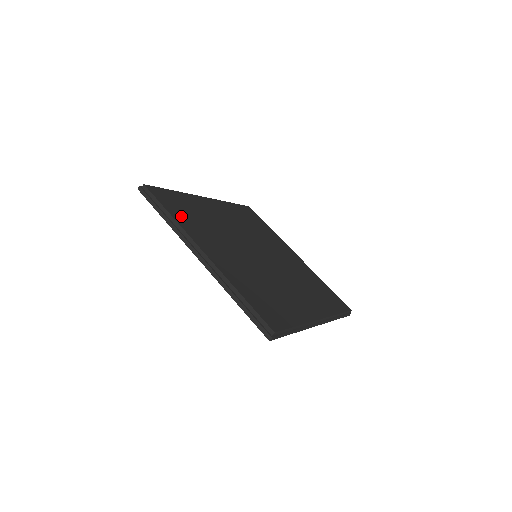
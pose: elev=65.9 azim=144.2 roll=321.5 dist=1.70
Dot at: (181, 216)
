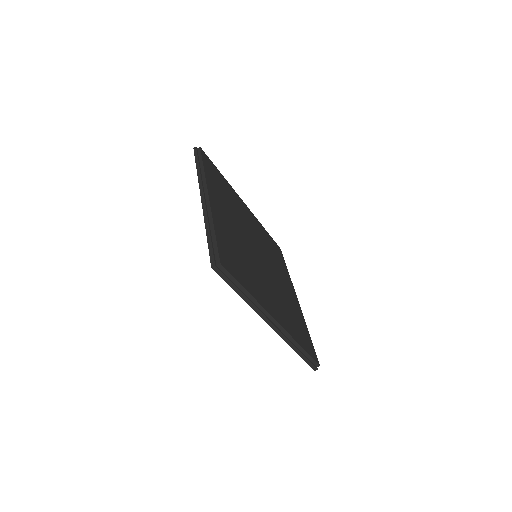
Dot at: (247, 282)
